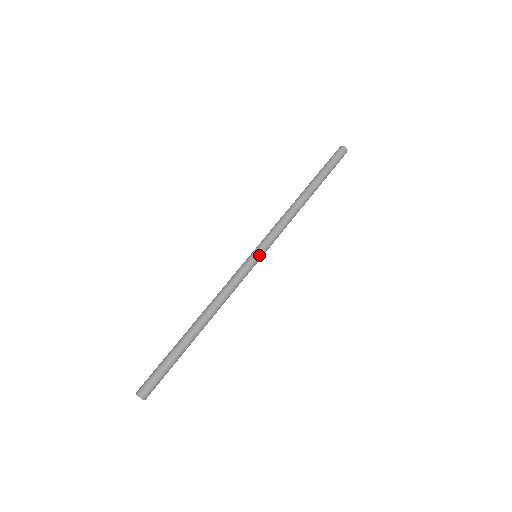
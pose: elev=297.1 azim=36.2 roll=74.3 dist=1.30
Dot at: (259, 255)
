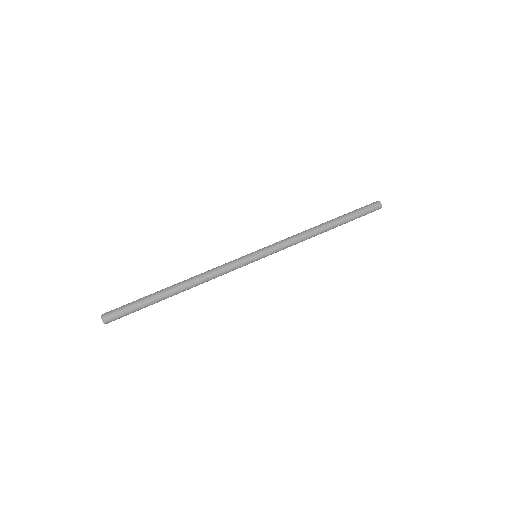
Dot at: (258, 254)
